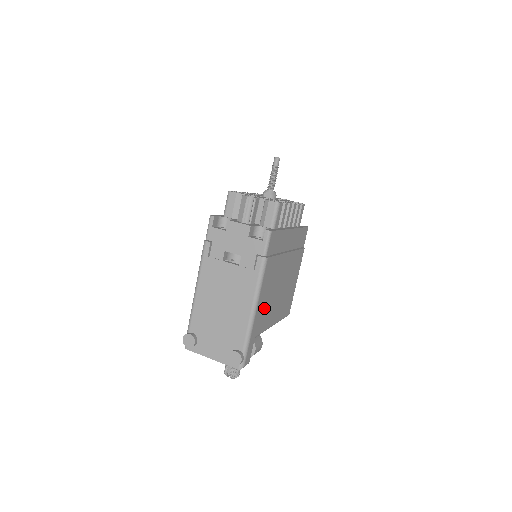
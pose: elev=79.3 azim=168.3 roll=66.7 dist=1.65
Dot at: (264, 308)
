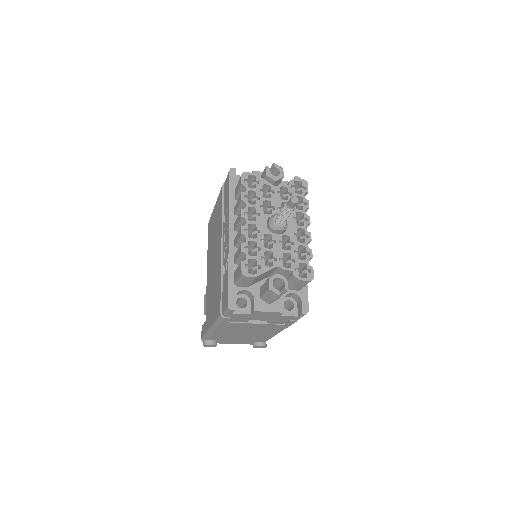
Dot at: occluded
